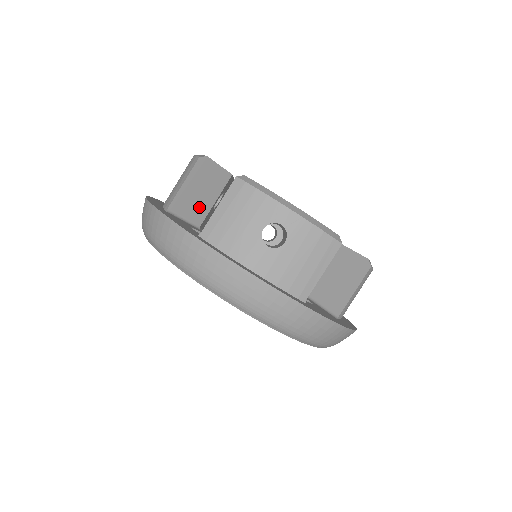
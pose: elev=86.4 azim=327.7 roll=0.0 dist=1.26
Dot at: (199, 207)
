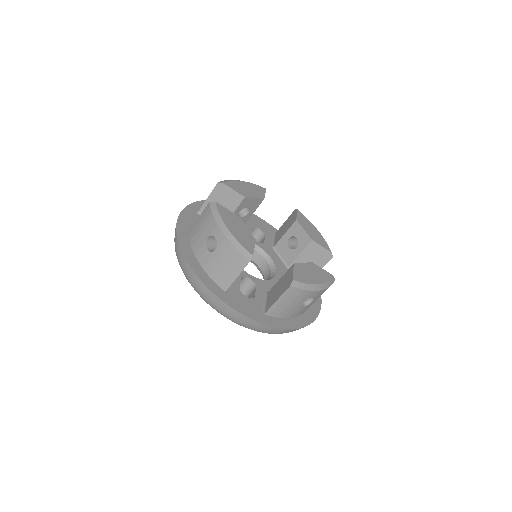
Dot at: occluded
